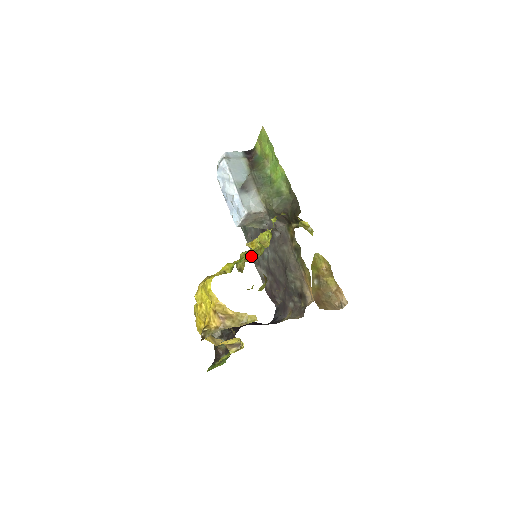
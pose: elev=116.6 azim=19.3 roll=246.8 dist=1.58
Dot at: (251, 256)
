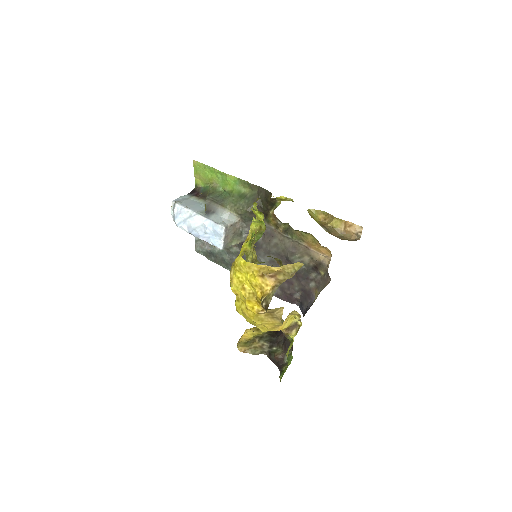
Dot at: (256, 238)
